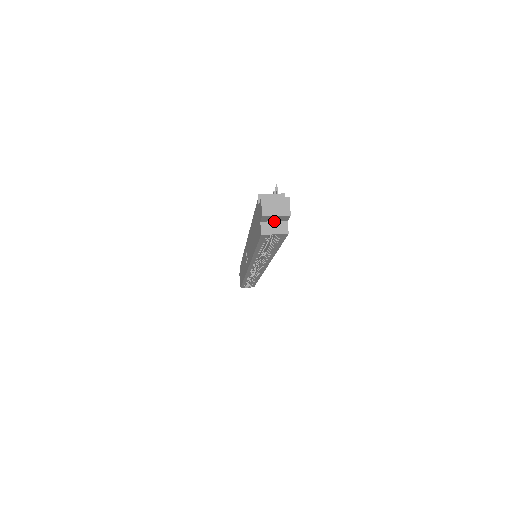
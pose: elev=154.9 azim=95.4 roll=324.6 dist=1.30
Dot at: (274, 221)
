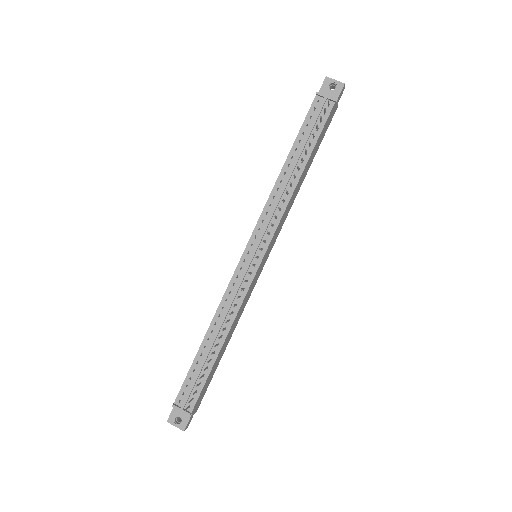
Dot at: occluded
